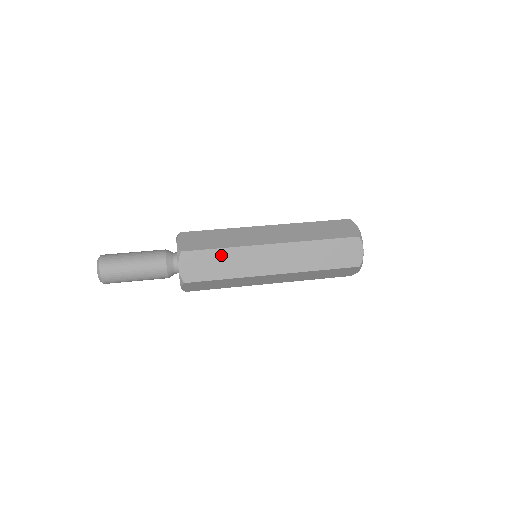
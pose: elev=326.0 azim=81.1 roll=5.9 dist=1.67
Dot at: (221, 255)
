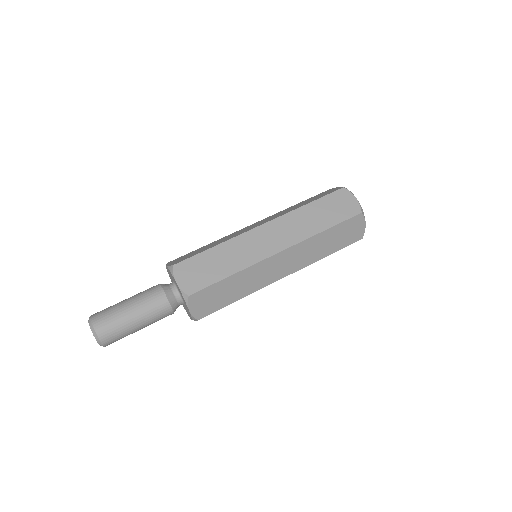
Dot at: (230, 282)
